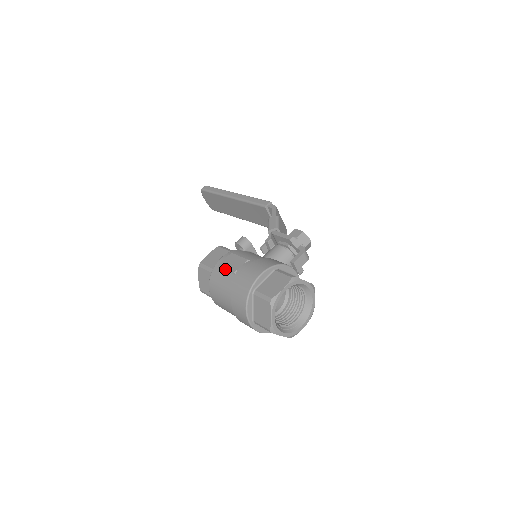
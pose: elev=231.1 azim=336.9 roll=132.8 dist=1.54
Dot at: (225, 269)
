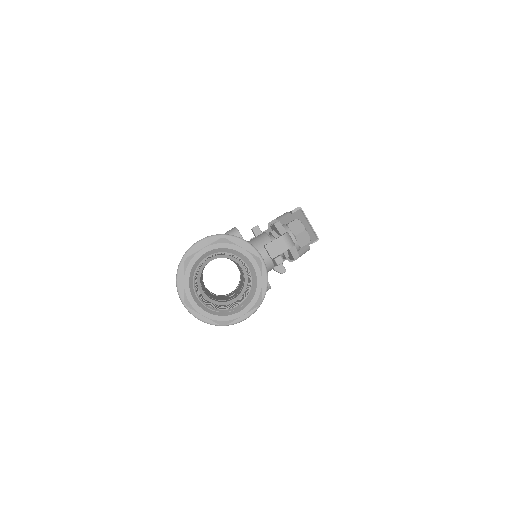
Dot at: occluded
